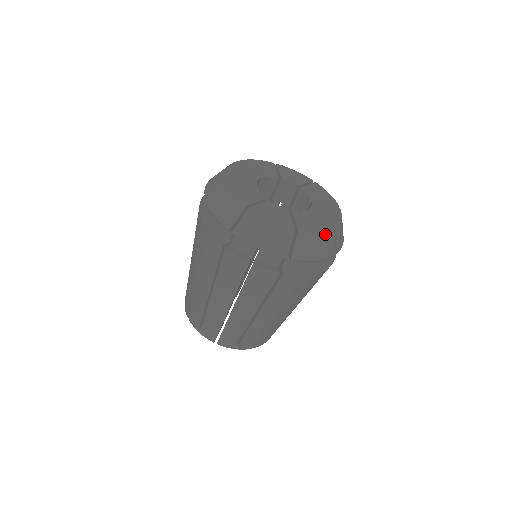
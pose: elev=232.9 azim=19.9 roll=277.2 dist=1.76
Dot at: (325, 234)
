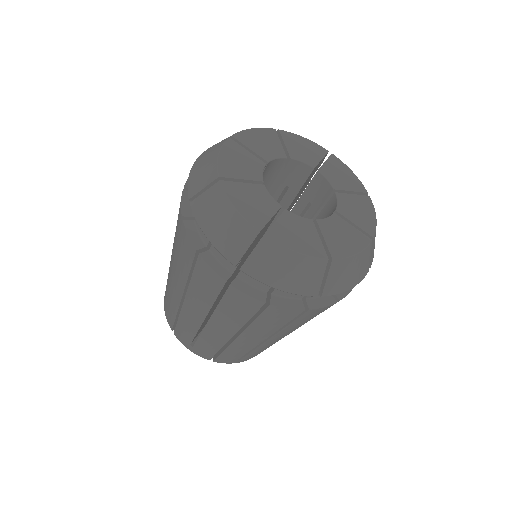
Dot at: (307, 259)
